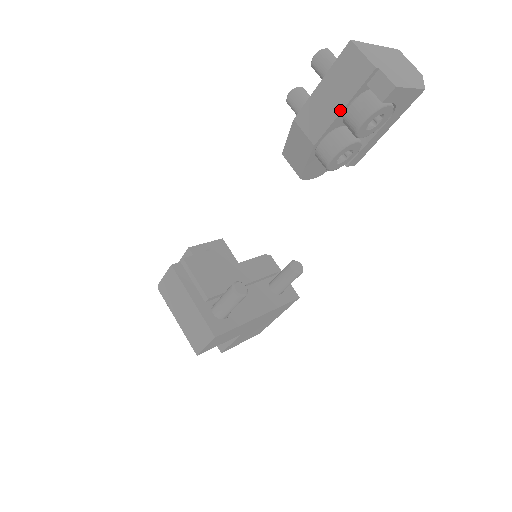
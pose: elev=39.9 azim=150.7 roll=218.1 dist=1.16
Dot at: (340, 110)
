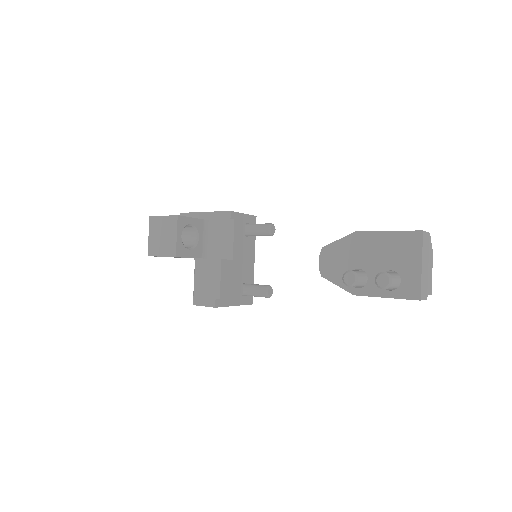
Dot at: occluded
